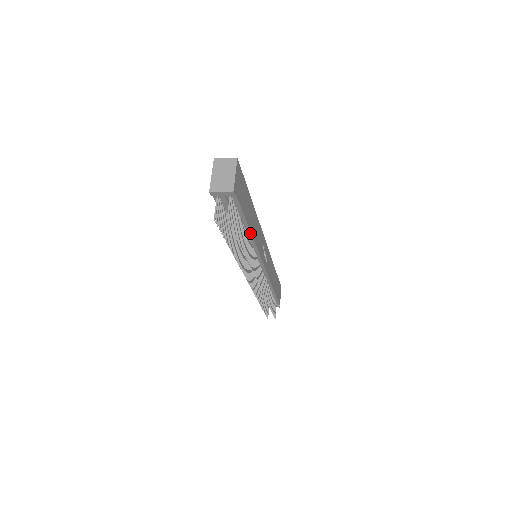
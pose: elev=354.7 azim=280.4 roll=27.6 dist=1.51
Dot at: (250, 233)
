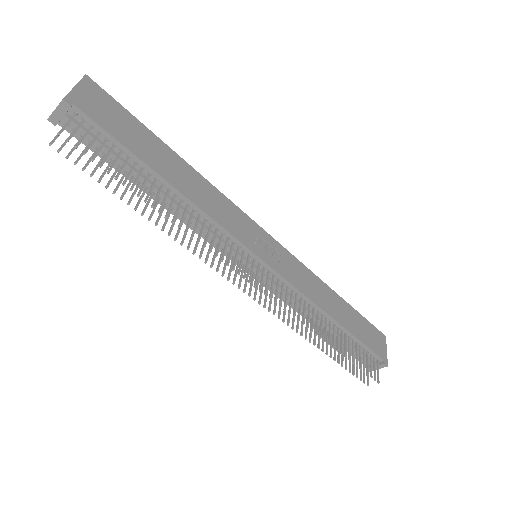
Dot at: (175, 190)
